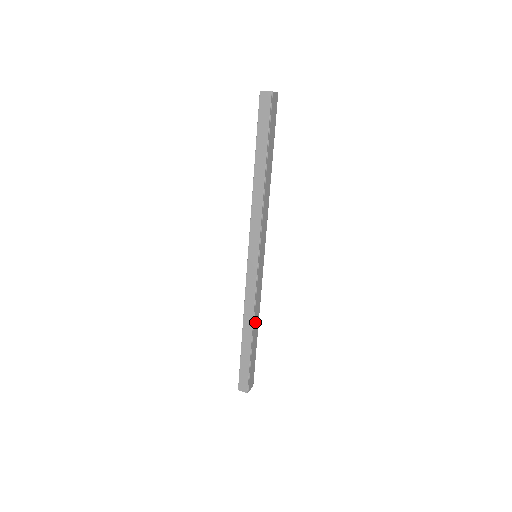
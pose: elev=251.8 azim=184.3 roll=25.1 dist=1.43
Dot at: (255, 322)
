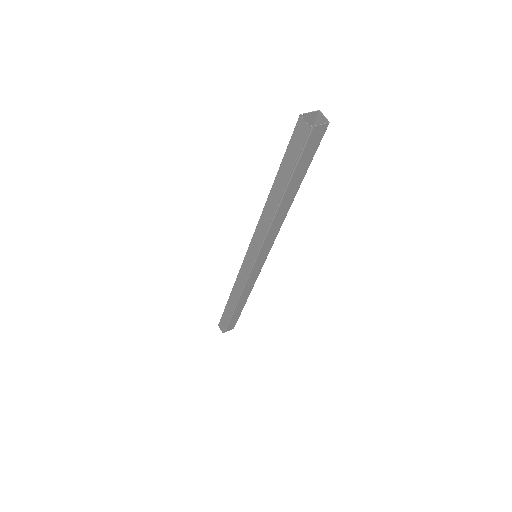
Dot at: (242, 298)
